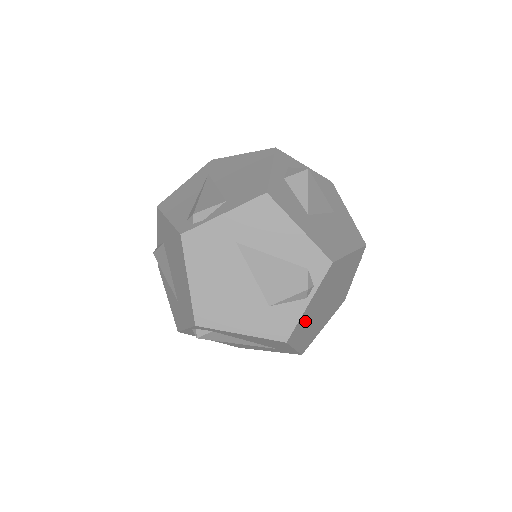
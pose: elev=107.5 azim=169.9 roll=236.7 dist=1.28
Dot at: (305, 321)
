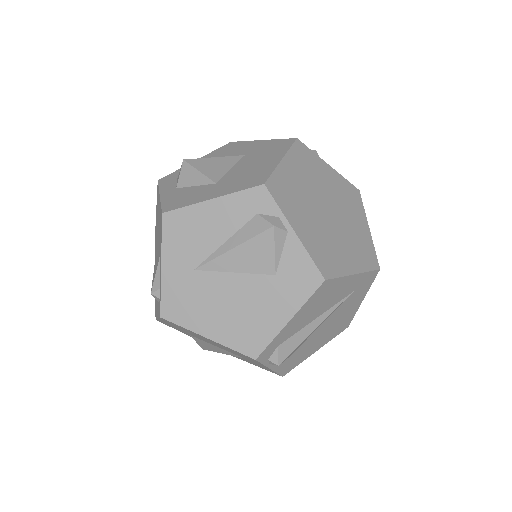
Dot at: (321, 247)
